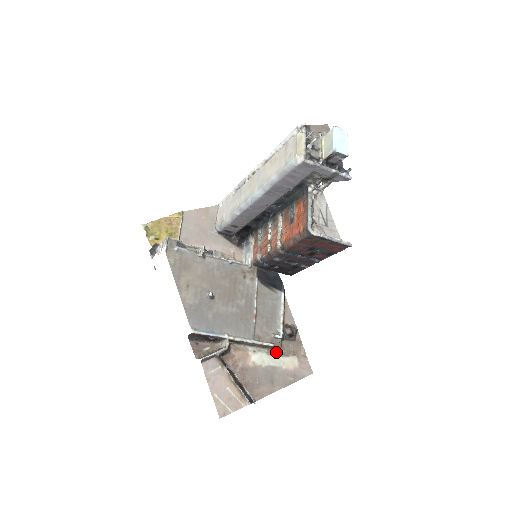
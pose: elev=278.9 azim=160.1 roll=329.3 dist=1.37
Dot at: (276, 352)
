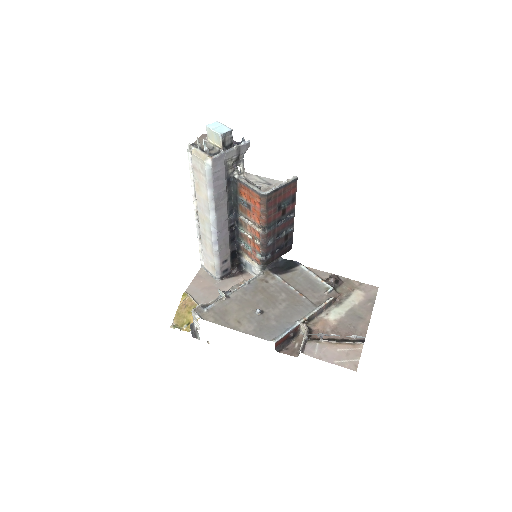
Dot at: (340, 300)
